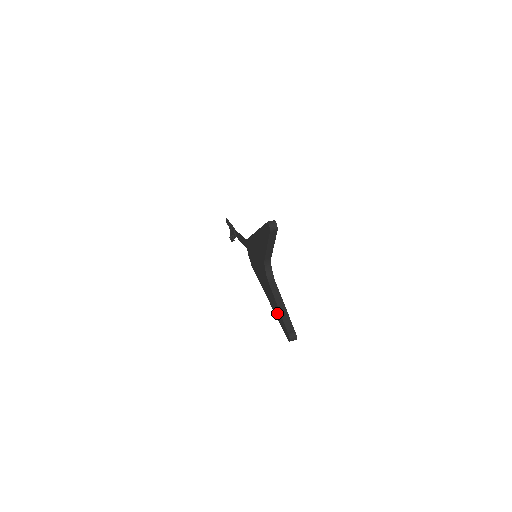
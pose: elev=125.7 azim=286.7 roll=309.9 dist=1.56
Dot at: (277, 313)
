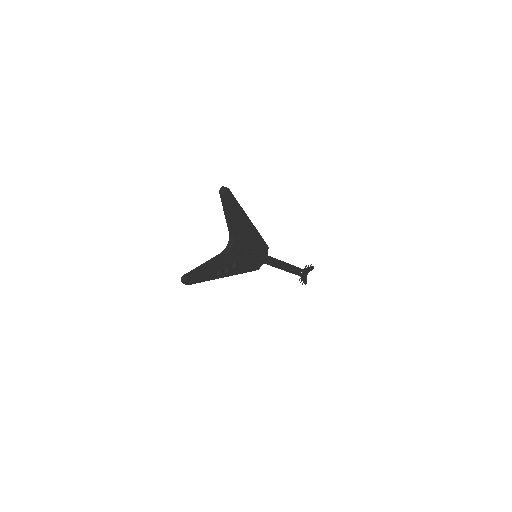
Dot at: occluded
